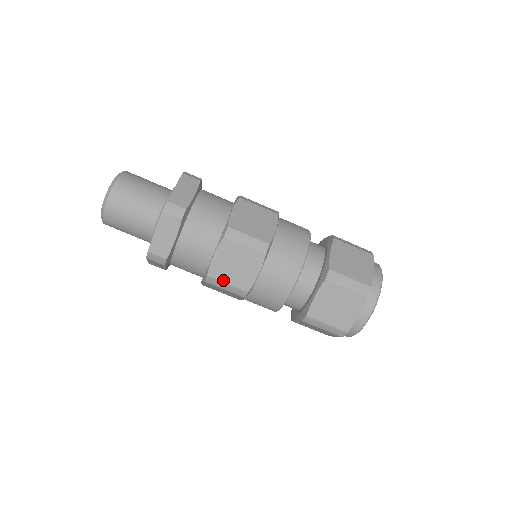
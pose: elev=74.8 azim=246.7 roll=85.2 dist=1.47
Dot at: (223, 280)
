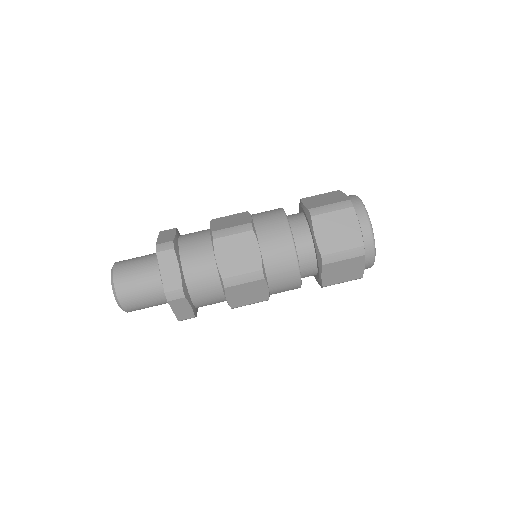
Dot at: (236, 274)
